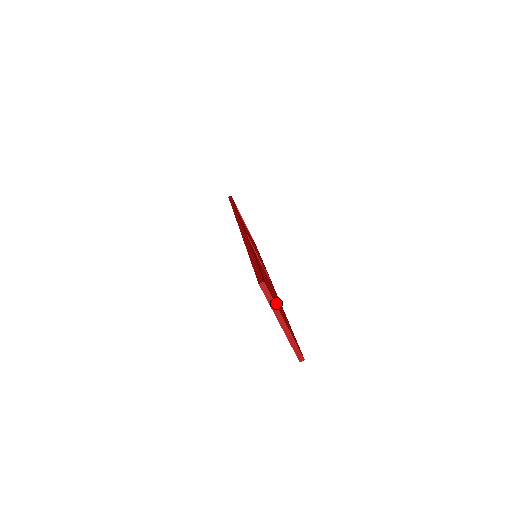
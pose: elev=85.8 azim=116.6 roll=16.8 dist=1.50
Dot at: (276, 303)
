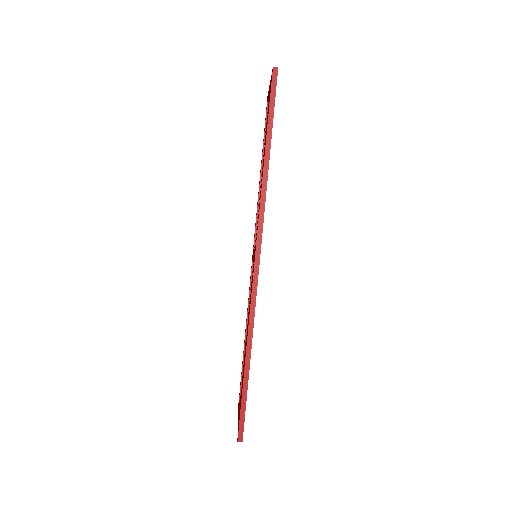
Dot at: occluded
